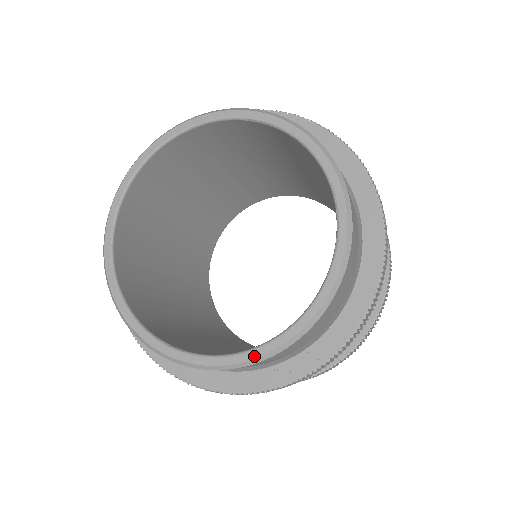
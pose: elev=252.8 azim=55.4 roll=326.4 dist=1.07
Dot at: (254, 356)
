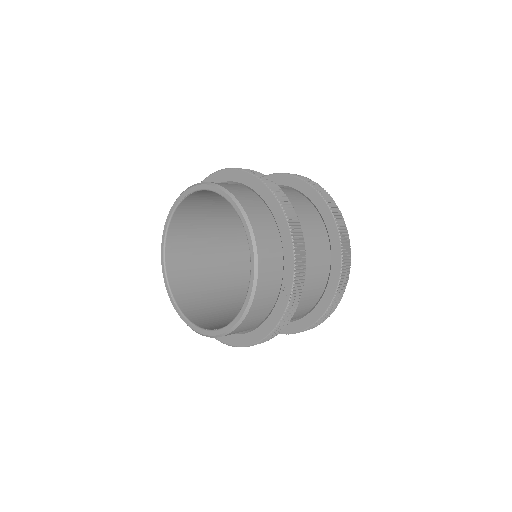
Dot at: (248, 299)
